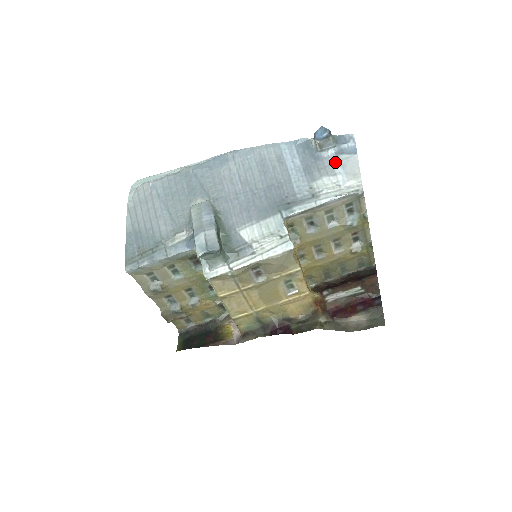
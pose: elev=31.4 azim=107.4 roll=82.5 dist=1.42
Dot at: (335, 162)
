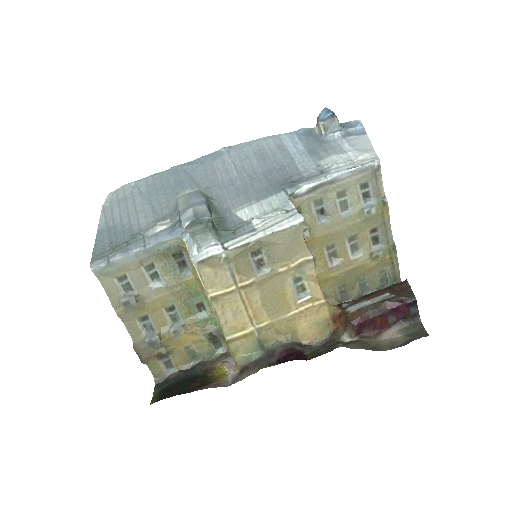
Dot at: (343, 143)
